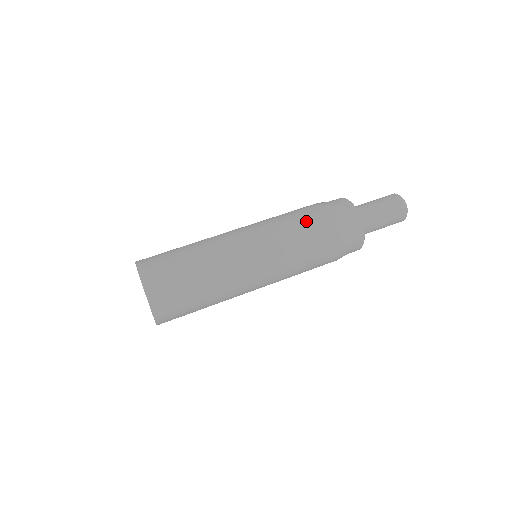
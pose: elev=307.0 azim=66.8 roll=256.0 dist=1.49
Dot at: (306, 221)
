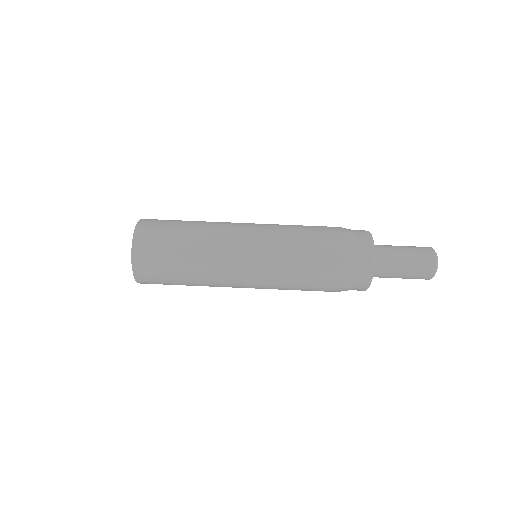
Dot at: (313, 244)
